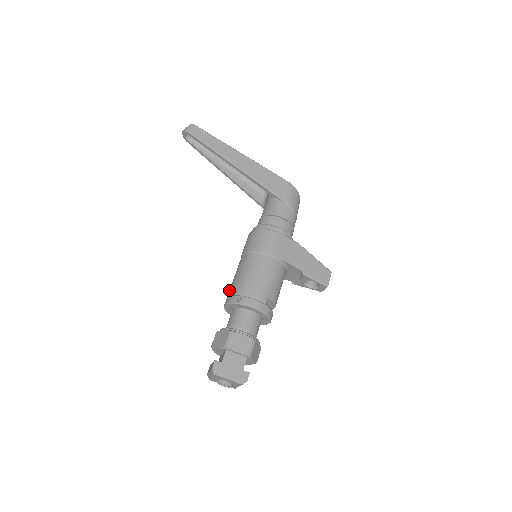
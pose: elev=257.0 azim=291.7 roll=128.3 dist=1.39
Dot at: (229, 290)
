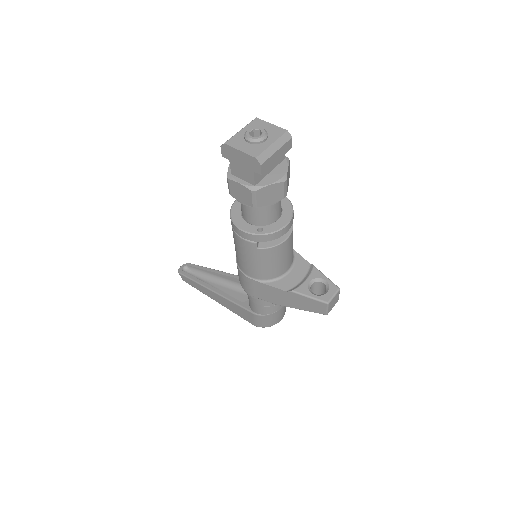
Dot at: occluded
